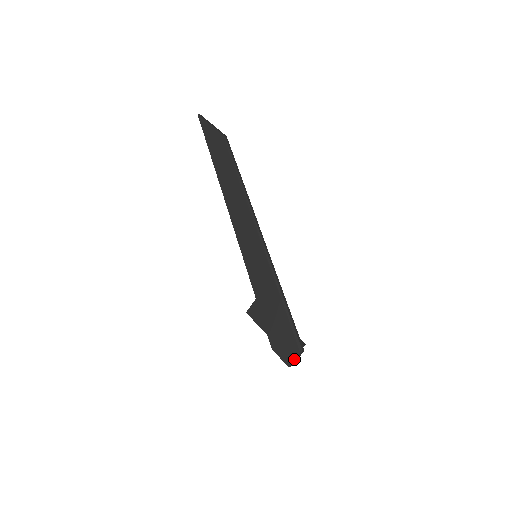
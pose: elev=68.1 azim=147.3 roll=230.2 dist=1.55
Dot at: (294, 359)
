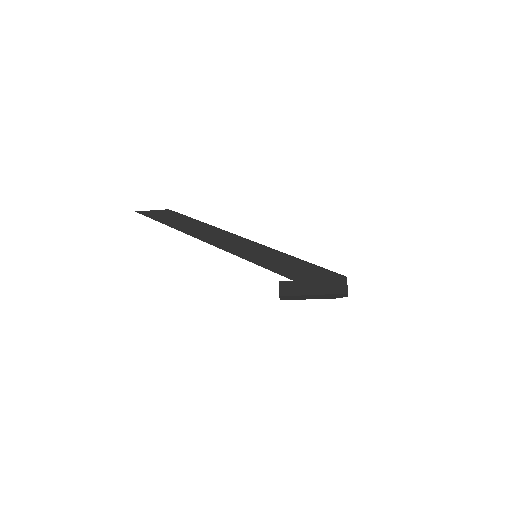
Dot at: (347, 285)
